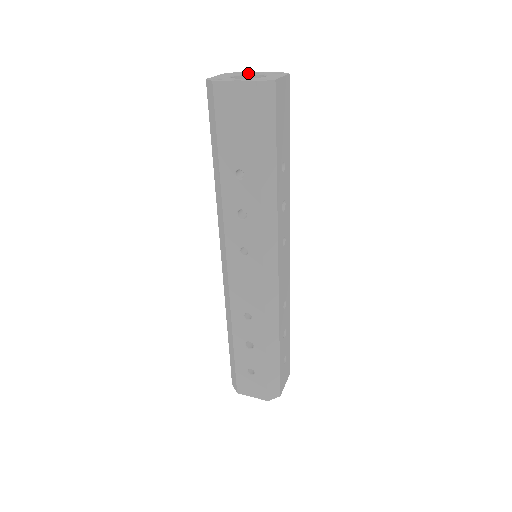
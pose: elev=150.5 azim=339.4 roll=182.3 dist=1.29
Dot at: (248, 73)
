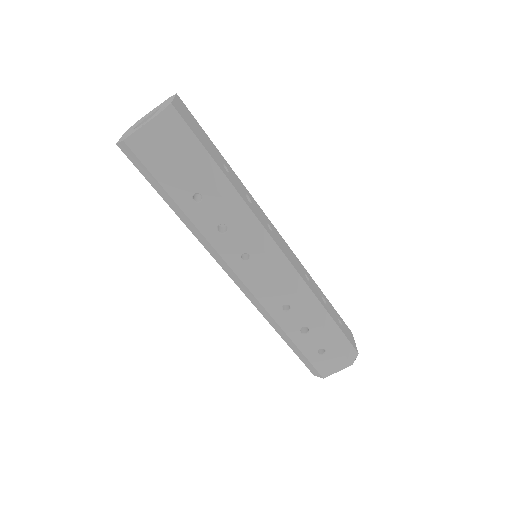
Dot at: (144, 117)
